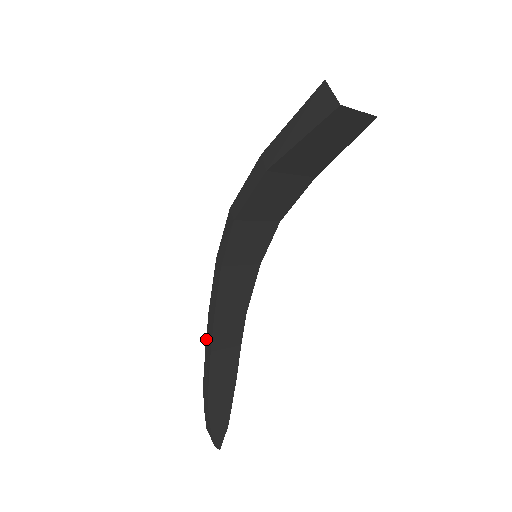
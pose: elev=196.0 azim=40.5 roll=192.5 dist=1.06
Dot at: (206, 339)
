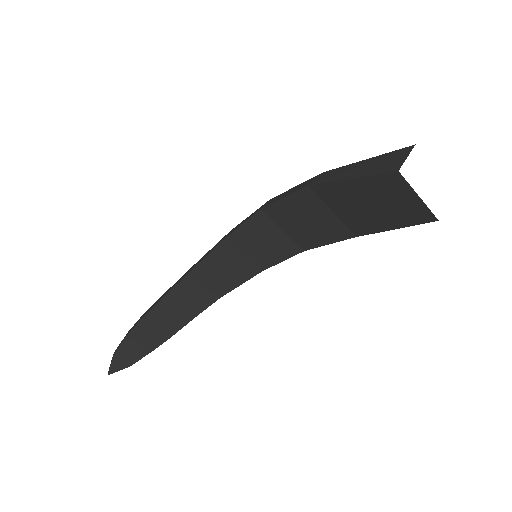
Dot at: occluded
